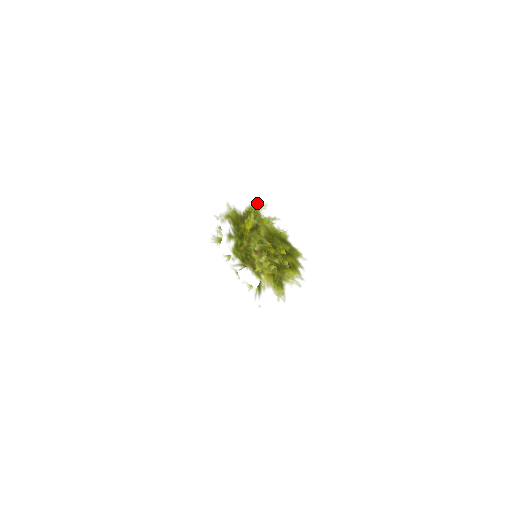
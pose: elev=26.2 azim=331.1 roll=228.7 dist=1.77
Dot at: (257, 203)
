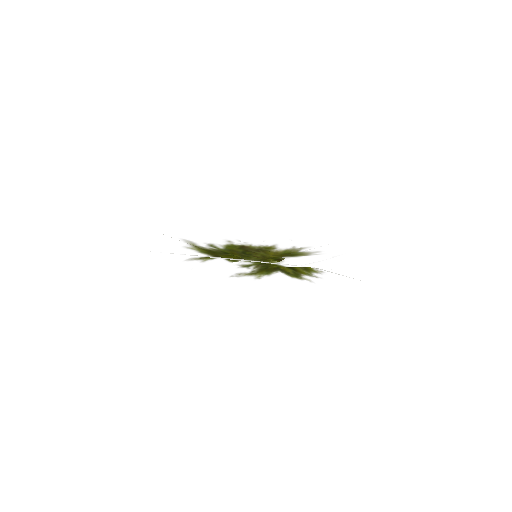
Dot at: occluded
